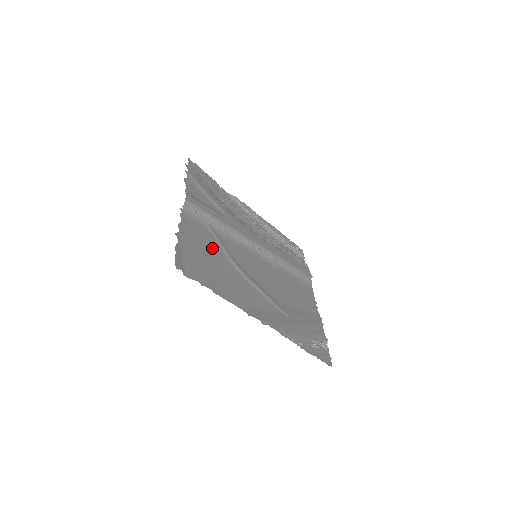
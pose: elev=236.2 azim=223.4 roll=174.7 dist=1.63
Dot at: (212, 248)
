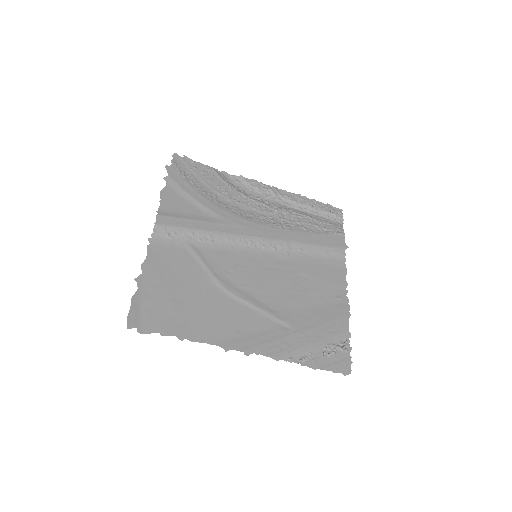
Dot at: (188, 274)
